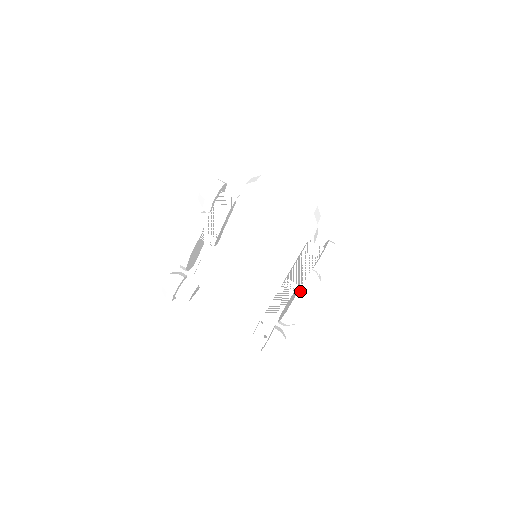
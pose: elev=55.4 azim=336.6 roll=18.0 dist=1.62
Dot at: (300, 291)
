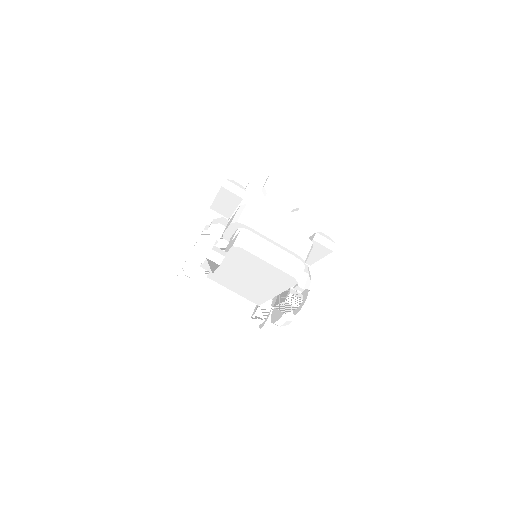
Dot at: (285, 314)
